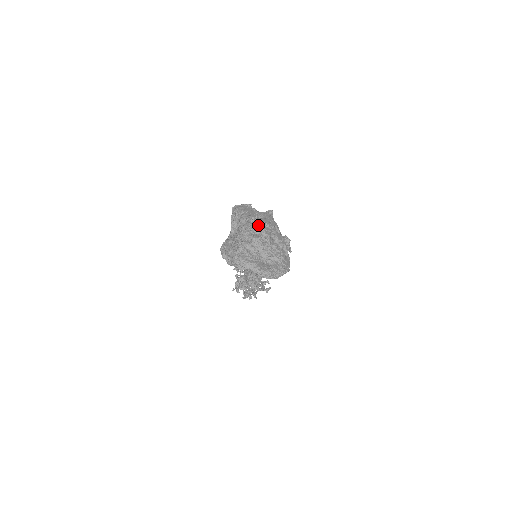
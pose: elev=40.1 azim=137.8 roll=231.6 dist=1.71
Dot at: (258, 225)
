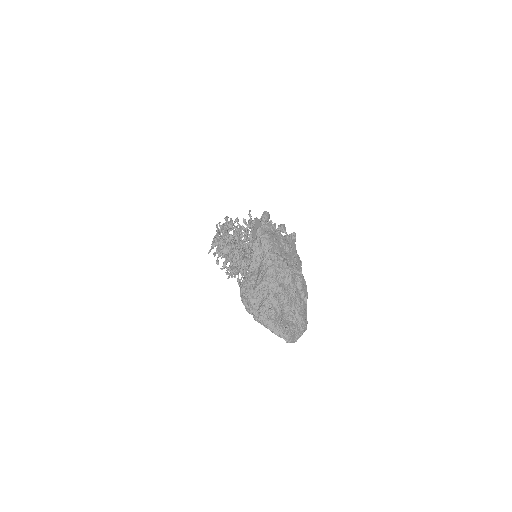
Dot at: (286, 270)
